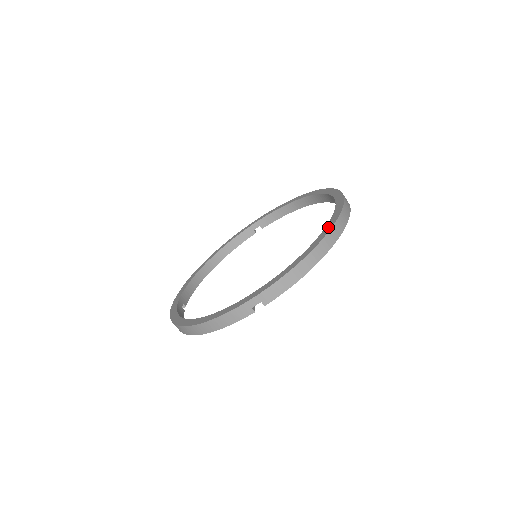
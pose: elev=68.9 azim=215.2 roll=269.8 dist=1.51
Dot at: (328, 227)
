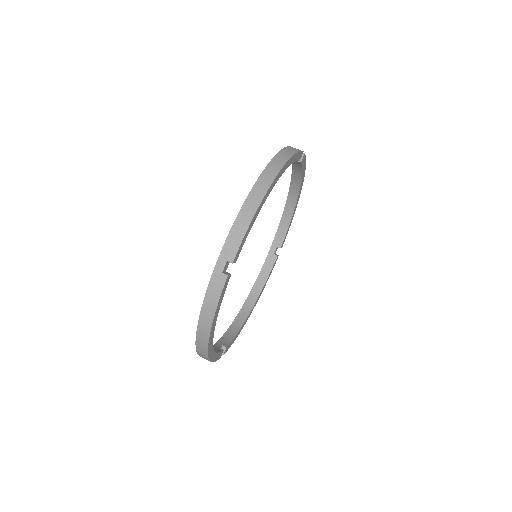
Dot at: occluded
